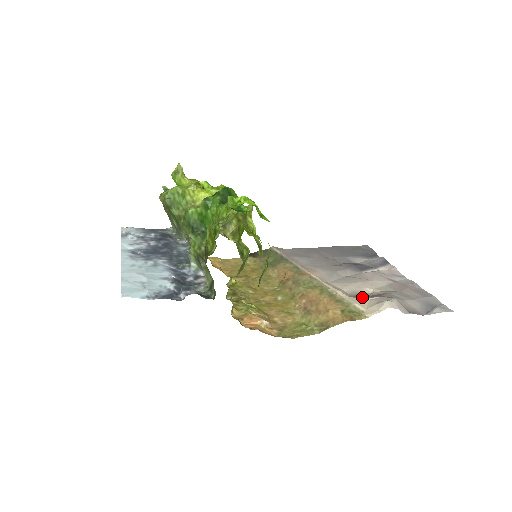
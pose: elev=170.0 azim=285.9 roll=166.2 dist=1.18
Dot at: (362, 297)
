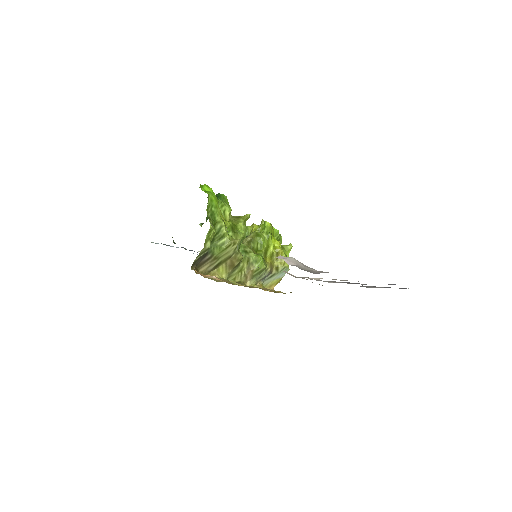
Dot at: occluded
